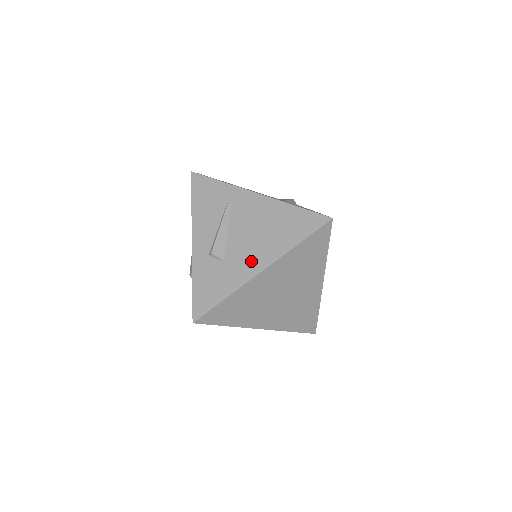
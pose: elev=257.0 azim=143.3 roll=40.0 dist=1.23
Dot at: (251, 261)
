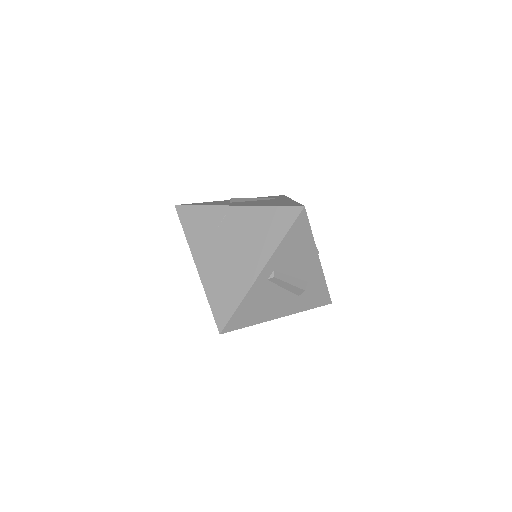
Dot at: (239, 204)
